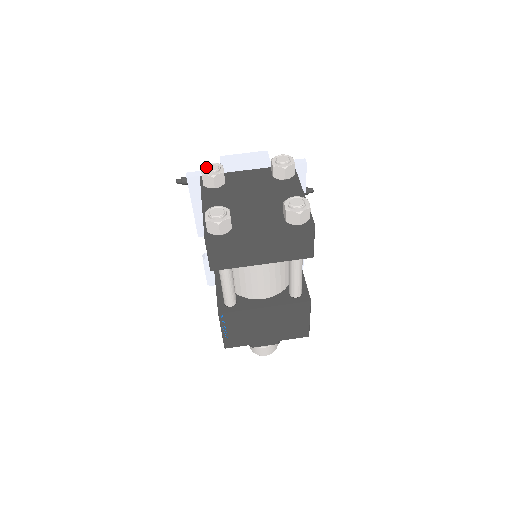
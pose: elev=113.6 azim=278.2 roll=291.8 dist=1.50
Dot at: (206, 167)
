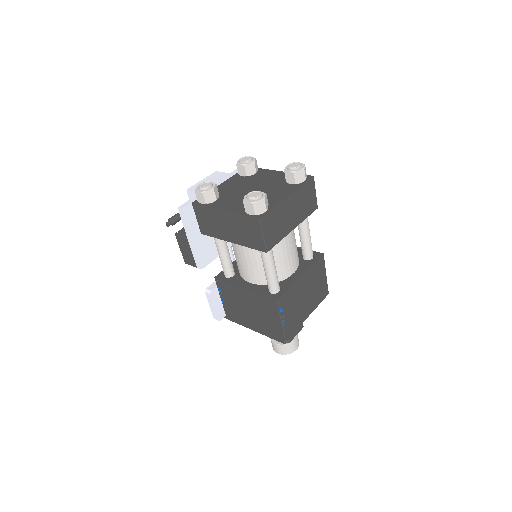
Dot at: (200, 187)
